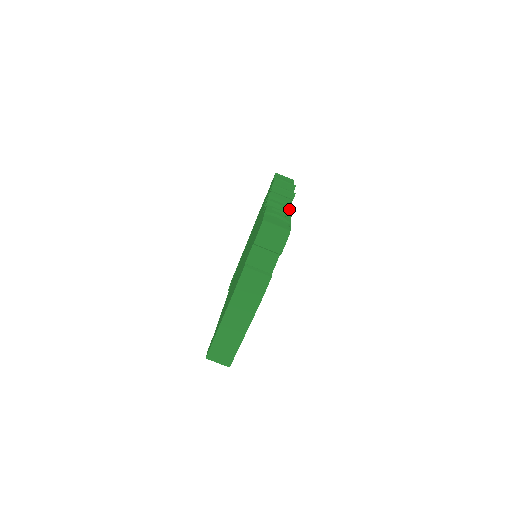
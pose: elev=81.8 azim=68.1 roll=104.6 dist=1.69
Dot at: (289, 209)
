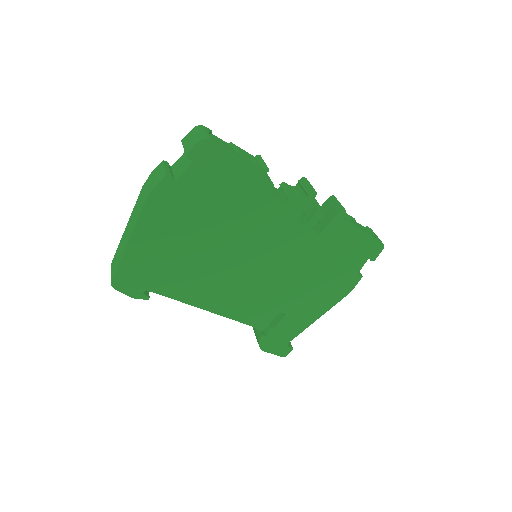
Dot at: (266, 166)
